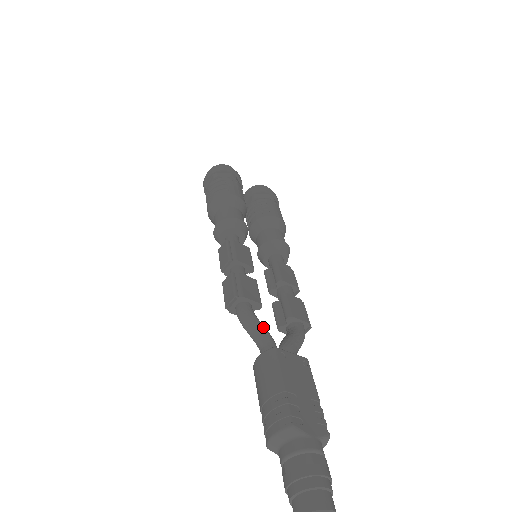
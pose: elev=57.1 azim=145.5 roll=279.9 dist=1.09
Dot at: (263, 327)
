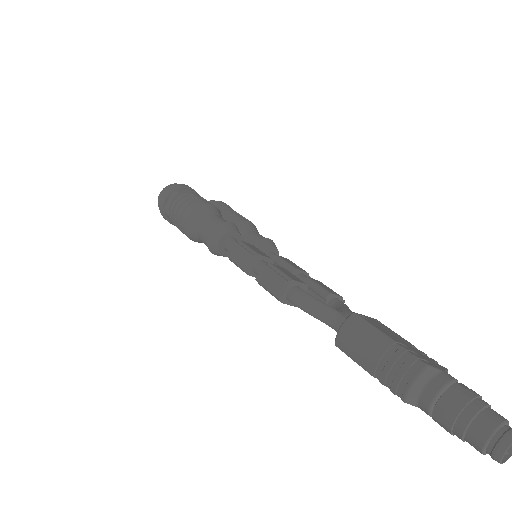
Dot at: (325, 303)
